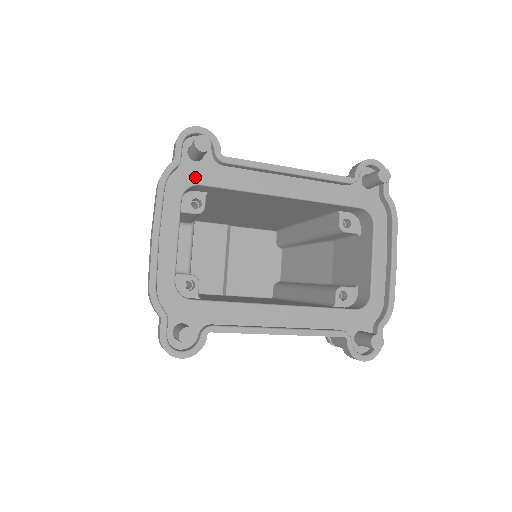
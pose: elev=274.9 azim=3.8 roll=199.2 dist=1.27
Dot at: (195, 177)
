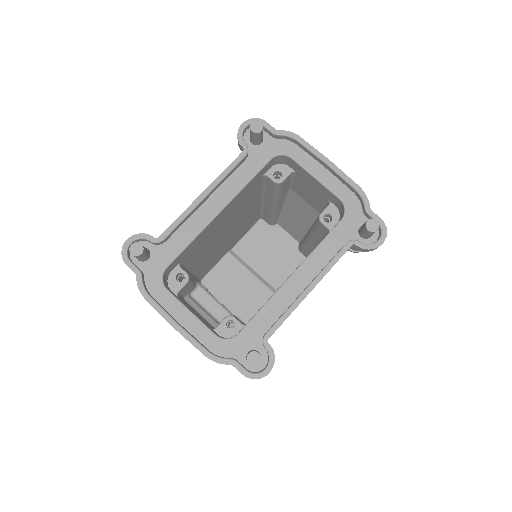
Dot at: (159, 268)
